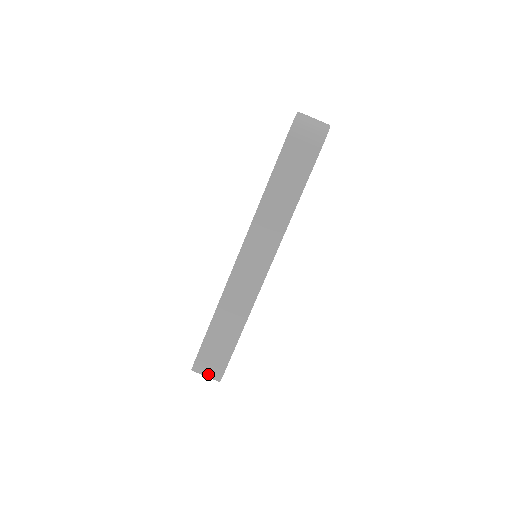
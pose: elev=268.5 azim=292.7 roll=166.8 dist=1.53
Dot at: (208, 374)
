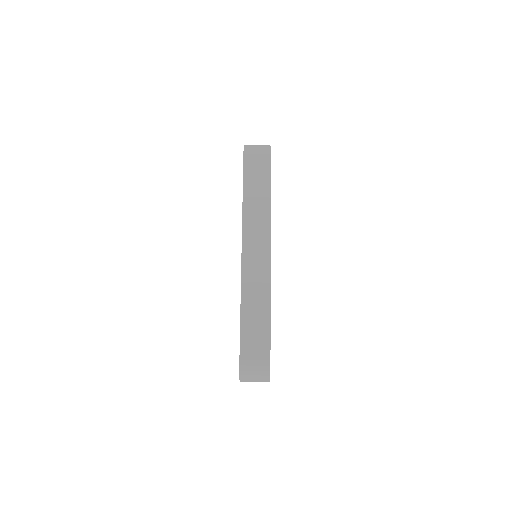
Dot at: (256, 370)
